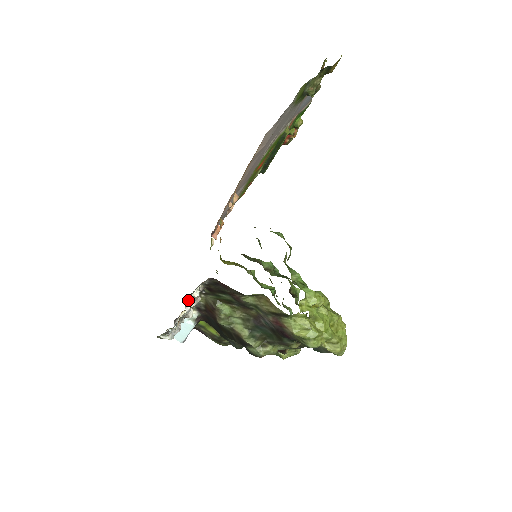
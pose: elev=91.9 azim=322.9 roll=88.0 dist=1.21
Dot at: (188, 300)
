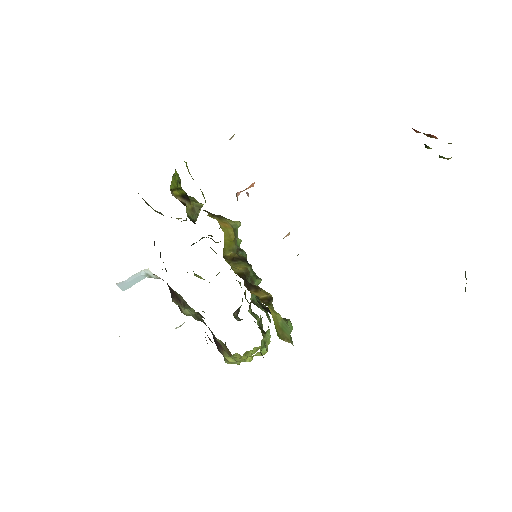
Dot at: occluded
